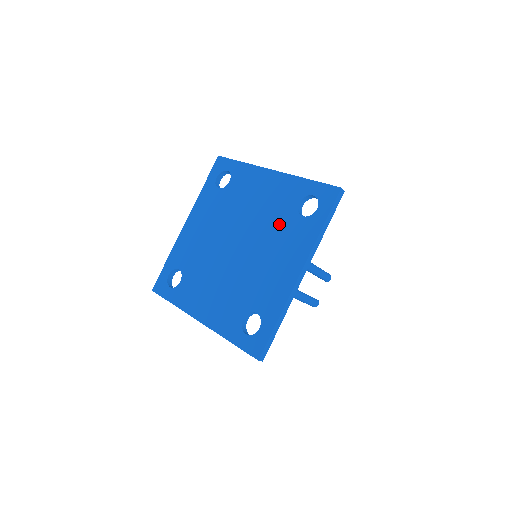
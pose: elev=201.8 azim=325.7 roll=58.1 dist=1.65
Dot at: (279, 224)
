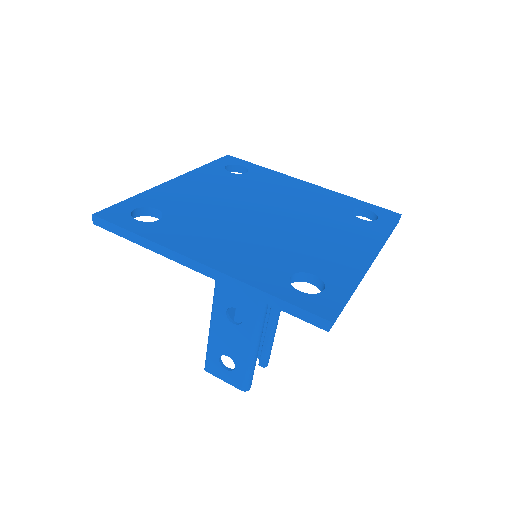
Dot at: (330, 216)
